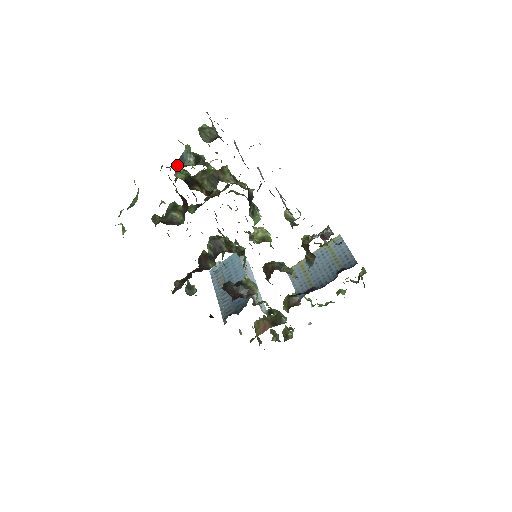
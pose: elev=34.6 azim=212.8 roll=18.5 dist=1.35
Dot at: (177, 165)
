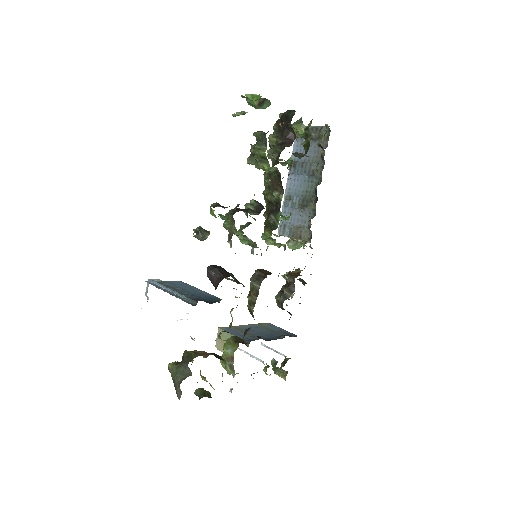
Dot at: (301, 117)
